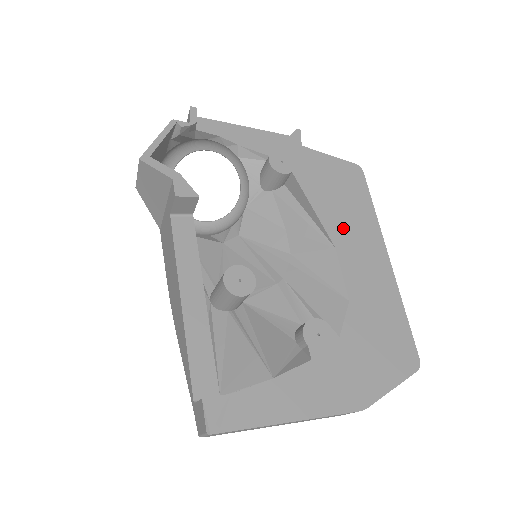
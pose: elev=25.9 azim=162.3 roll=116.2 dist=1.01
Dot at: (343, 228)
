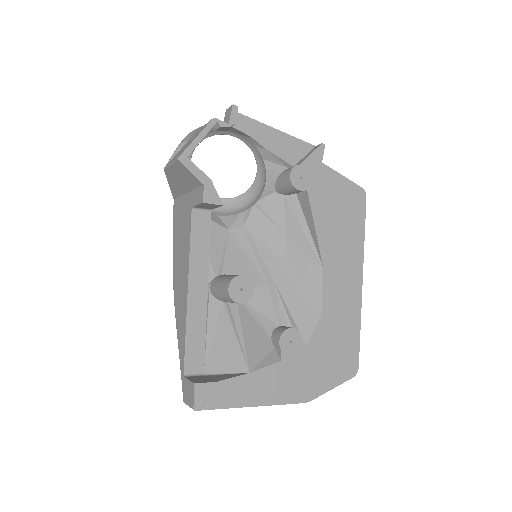
Dot at: (334, 250)
